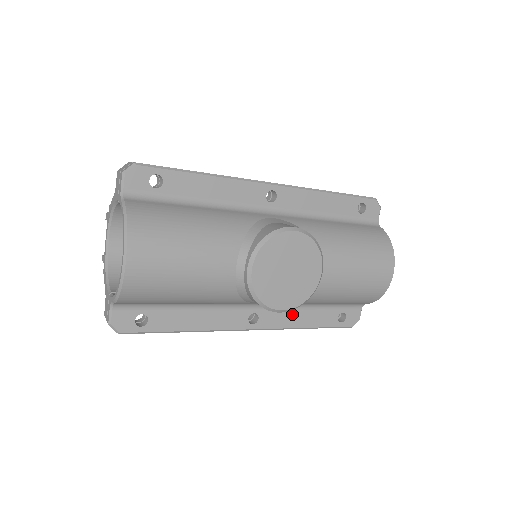
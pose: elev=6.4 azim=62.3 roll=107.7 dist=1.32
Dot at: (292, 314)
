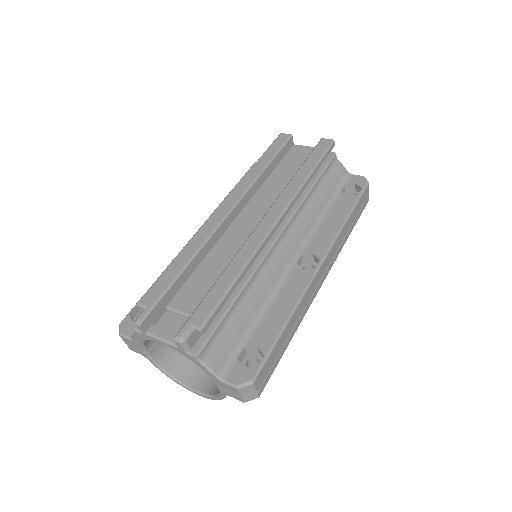
Dot at: occluded
